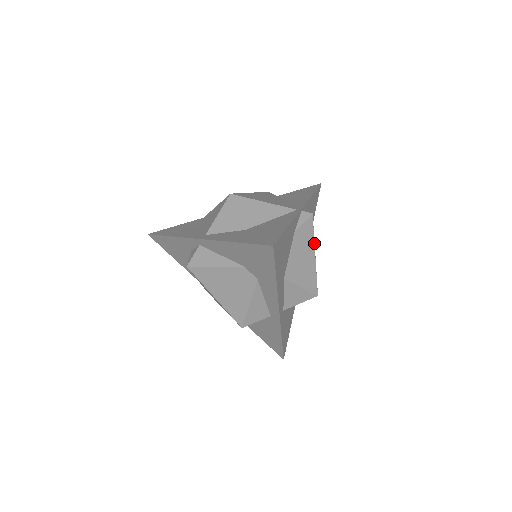
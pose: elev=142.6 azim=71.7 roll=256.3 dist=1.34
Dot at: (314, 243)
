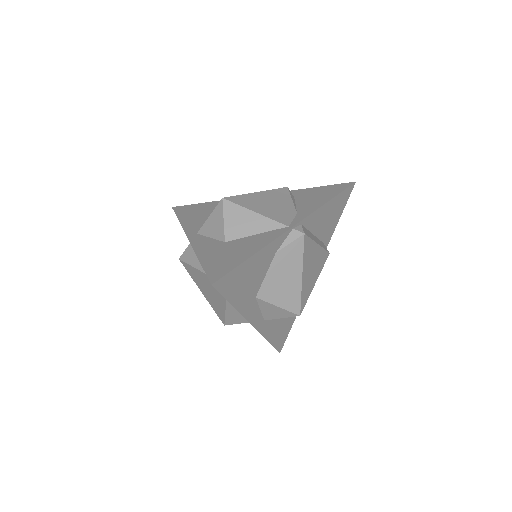
Dot at: (302, 264)
